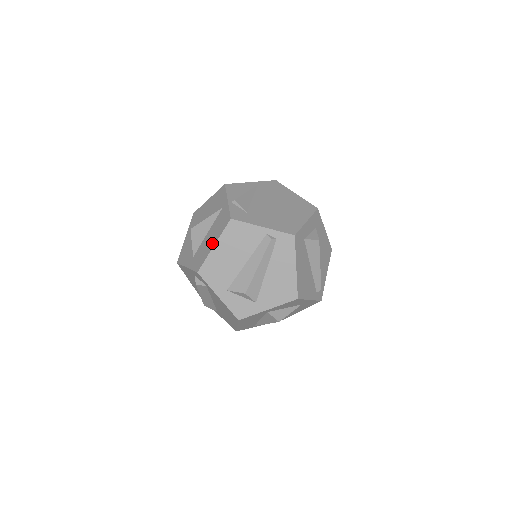
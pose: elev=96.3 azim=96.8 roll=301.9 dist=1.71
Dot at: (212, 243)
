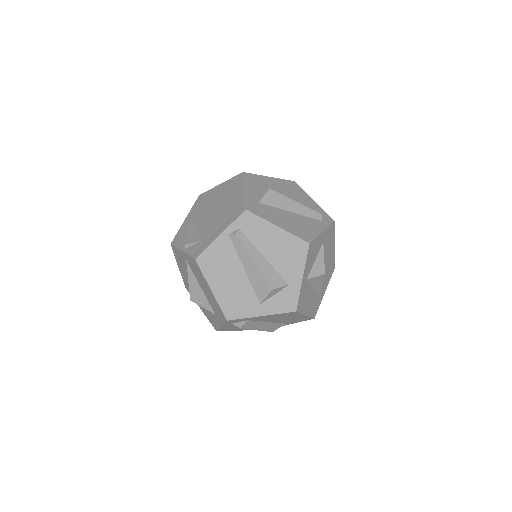
Dot at: (208, 290)
